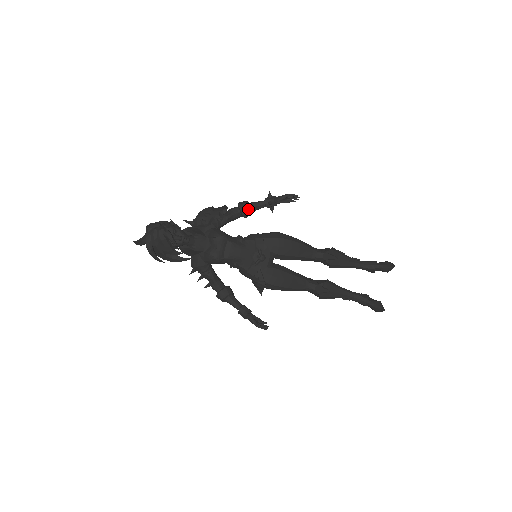
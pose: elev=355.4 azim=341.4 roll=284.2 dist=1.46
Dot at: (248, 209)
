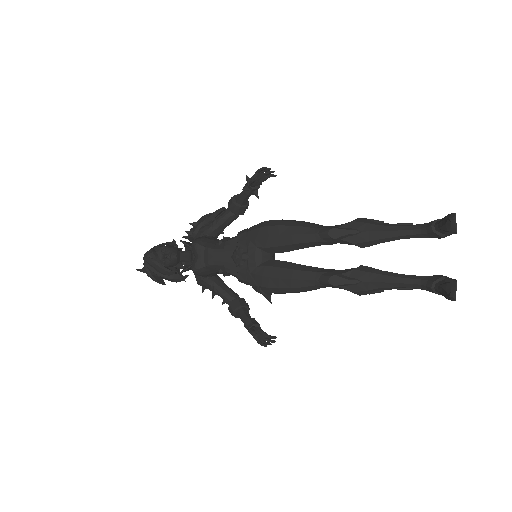
Dot at: (234, 204)
